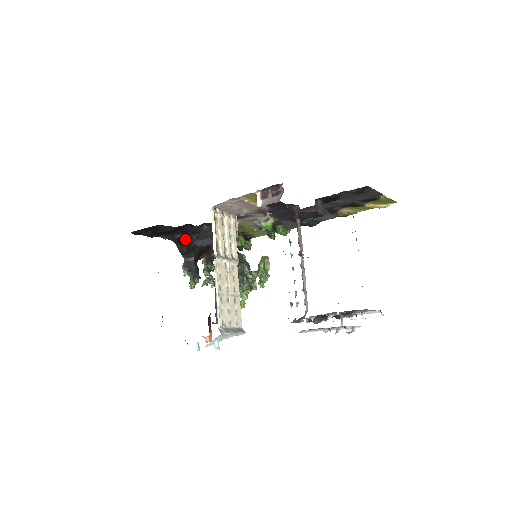
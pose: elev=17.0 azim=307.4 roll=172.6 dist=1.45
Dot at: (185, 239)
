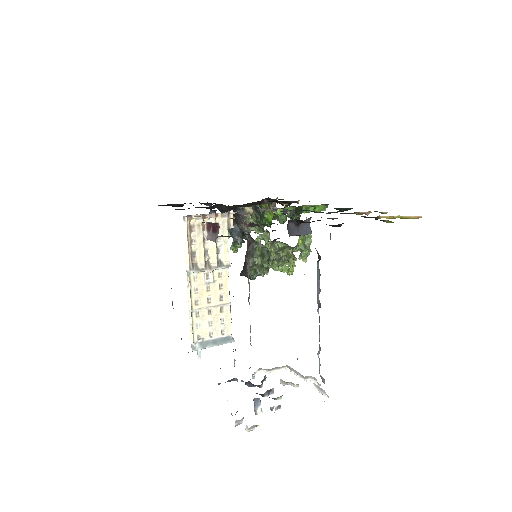
Dot at: occluded
